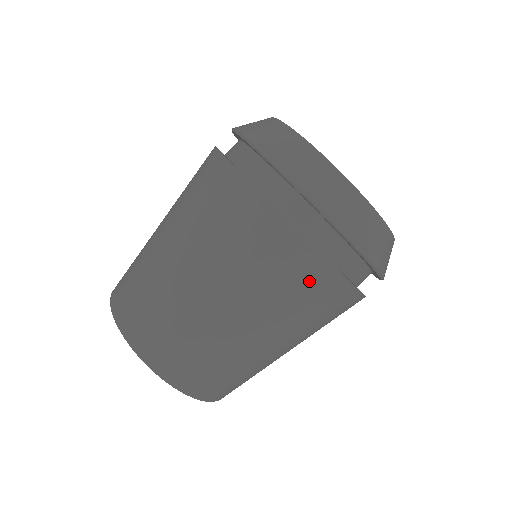
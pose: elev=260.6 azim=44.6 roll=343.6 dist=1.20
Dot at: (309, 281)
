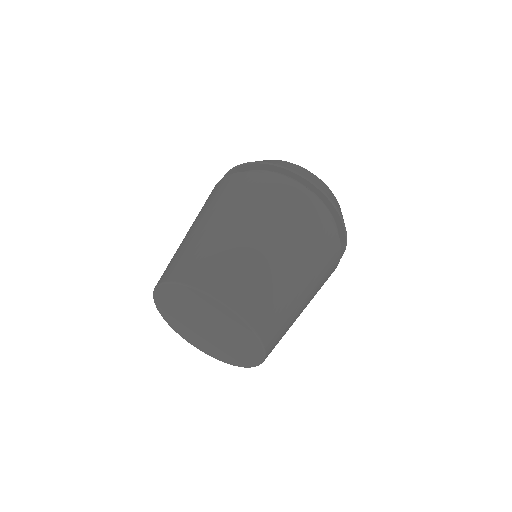
Dot at: (298, 207)
